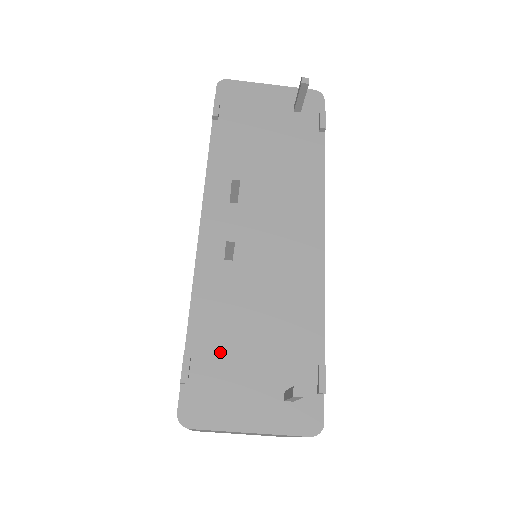
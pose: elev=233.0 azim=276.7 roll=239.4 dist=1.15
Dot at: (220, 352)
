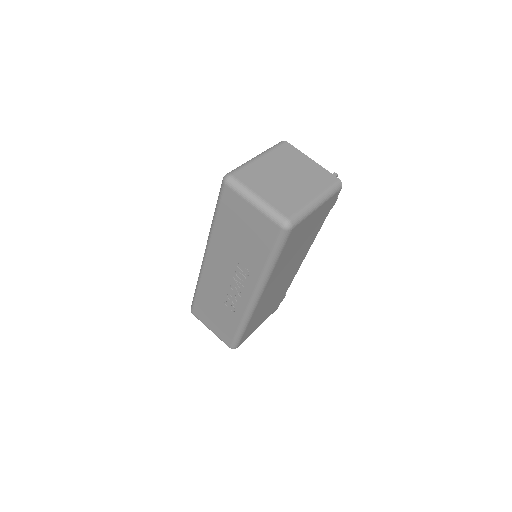
Dot at: occluded
